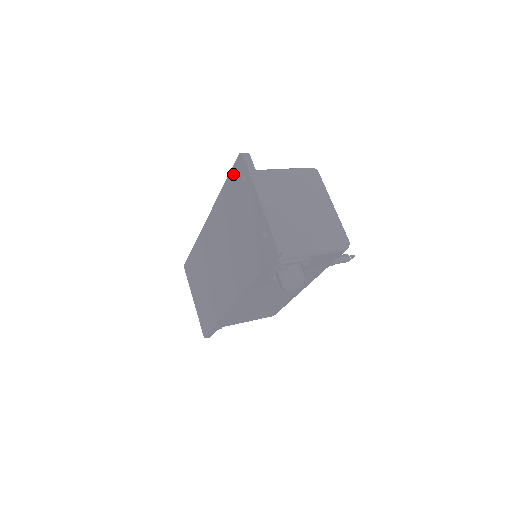
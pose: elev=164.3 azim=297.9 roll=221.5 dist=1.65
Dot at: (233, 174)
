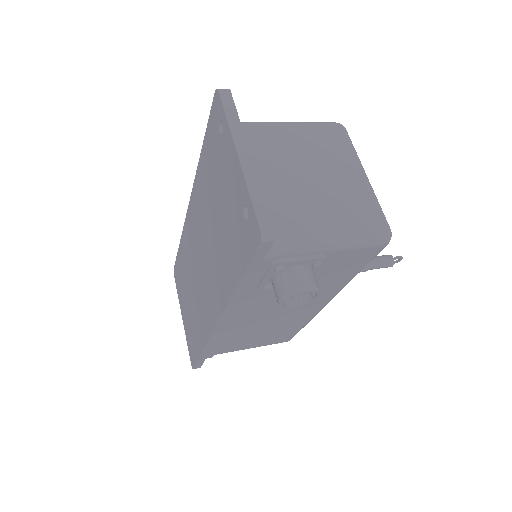
Dot at: (210, 127)
